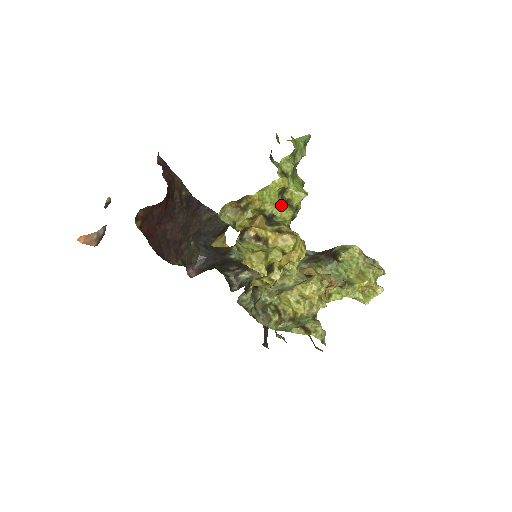
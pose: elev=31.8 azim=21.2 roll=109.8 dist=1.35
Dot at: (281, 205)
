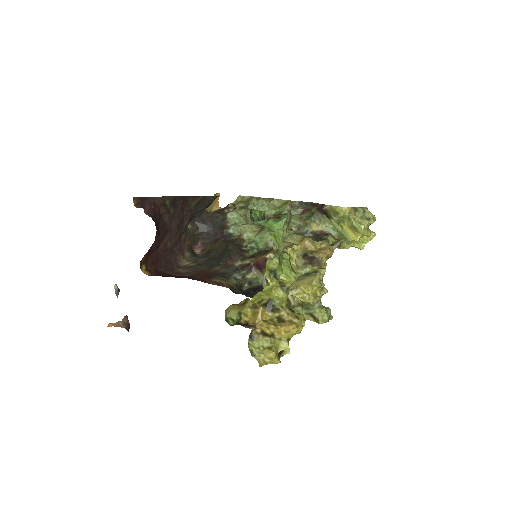
Dot at: (276, 290)
